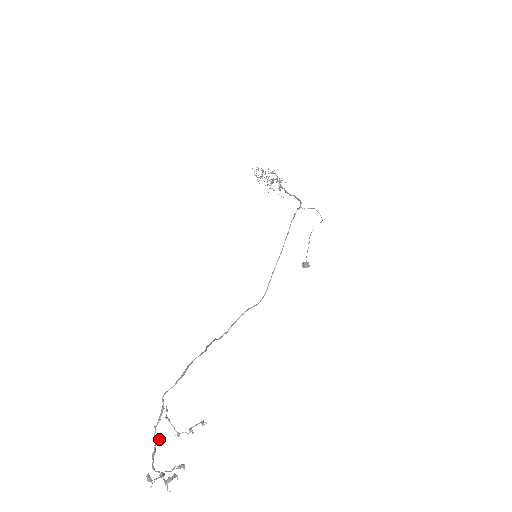
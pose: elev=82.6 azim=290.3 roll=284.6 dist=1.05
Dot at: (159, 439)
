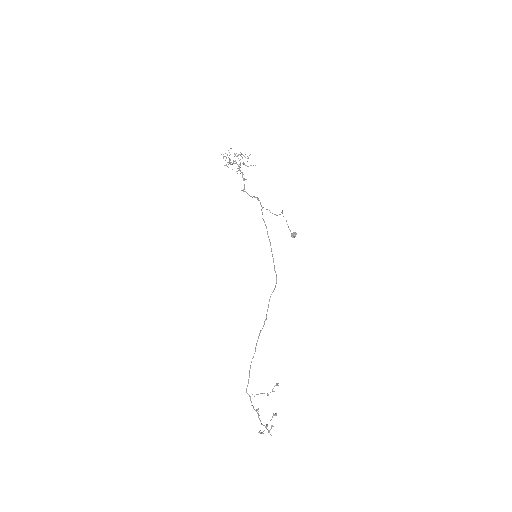
Dot at: (257, 410)
